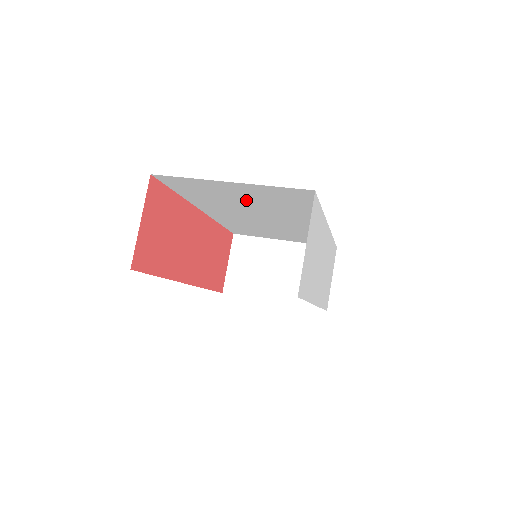
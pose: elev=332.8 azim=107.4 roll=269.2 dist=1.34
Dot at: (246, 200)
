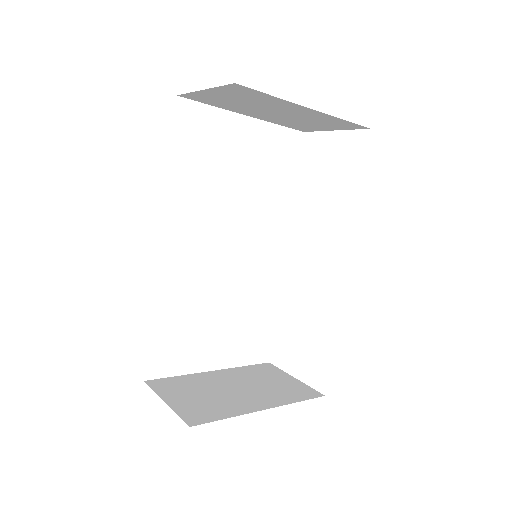
Dot at: (239, 175)
